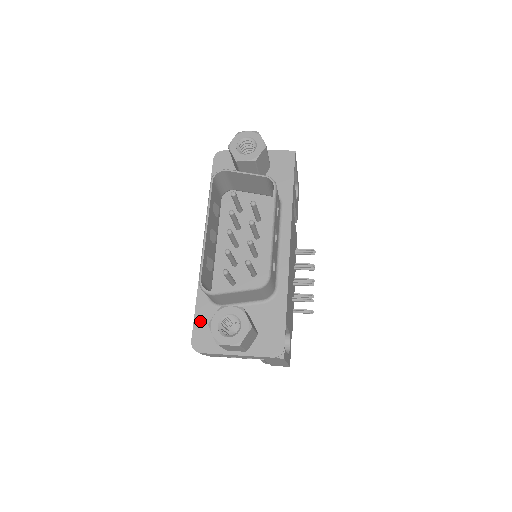
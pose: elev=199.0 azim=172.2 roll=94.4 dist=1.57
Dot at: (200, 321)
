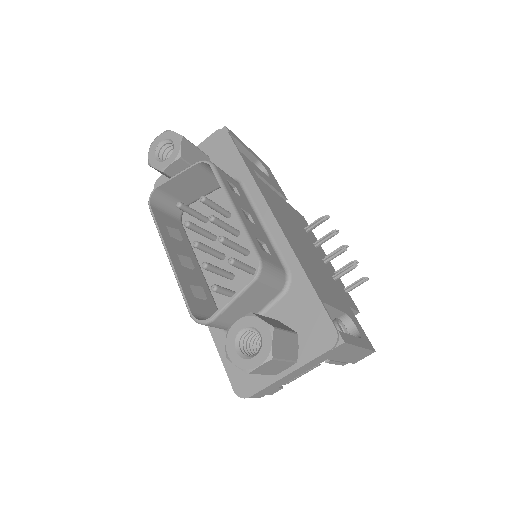
Dot at: occluded
